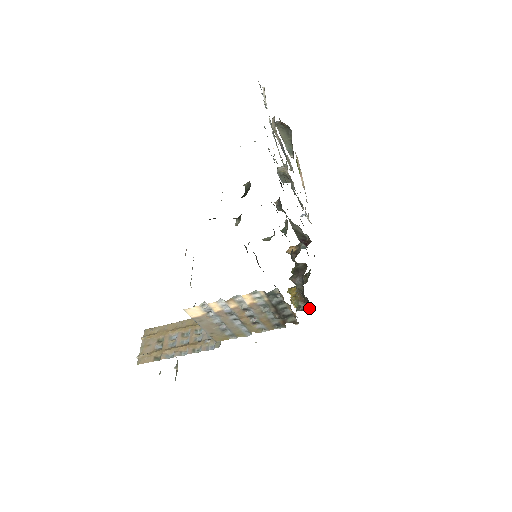
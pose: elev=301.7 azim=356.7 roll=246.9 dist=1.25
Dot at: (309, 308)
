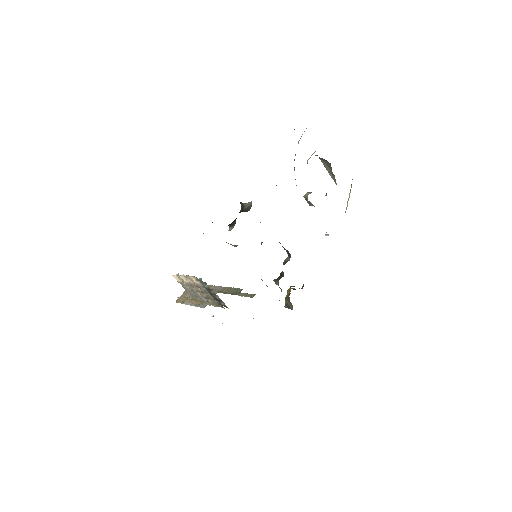
Dot at: (292, 308)
